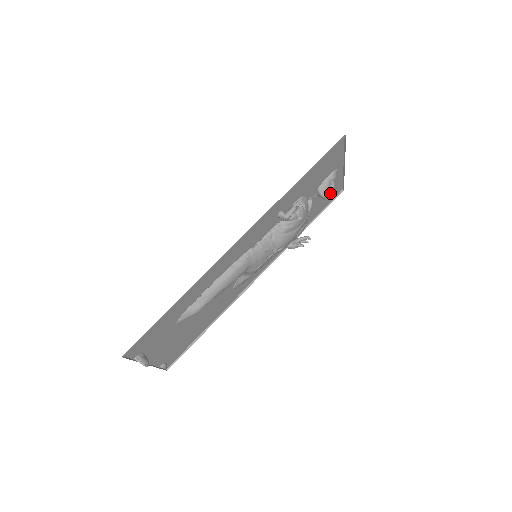
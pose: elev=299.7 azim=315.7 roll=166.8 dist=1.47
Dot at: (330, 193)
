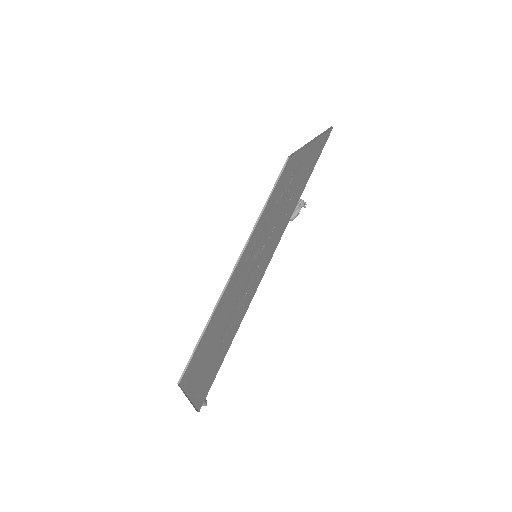
Dot at: occluded
